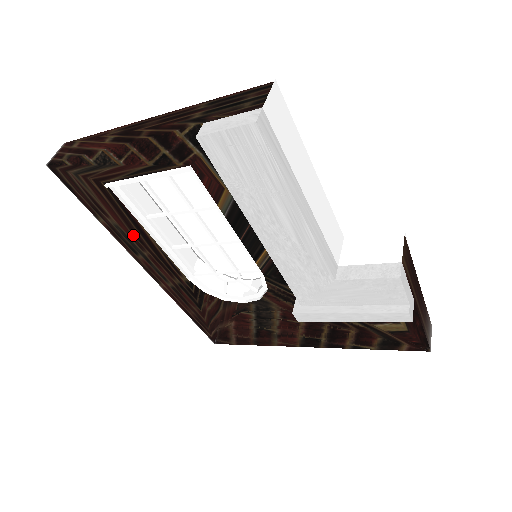
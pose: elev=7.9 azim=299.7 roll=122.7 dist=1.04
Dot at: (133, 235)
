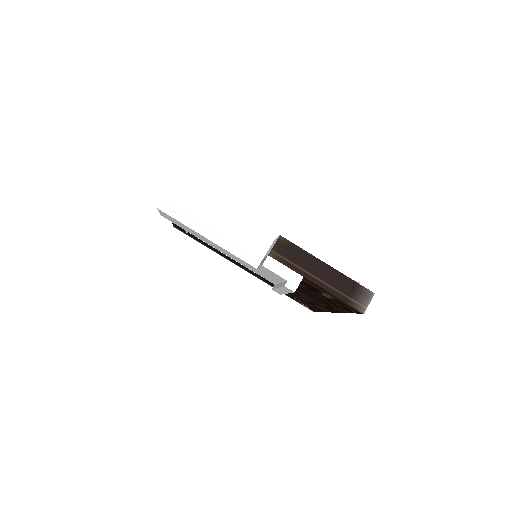
Dot at: (218, 252)
